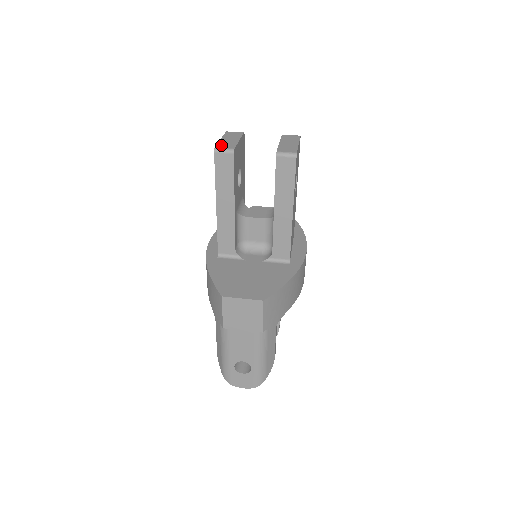
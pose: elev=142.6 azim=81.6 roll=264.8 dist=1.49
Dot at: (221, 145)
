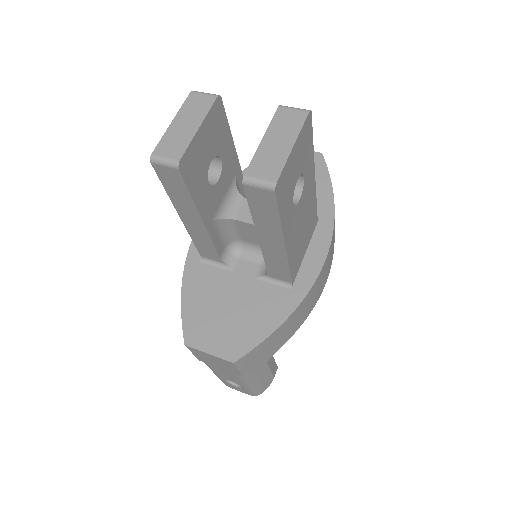
Dot at: (163, 146)
